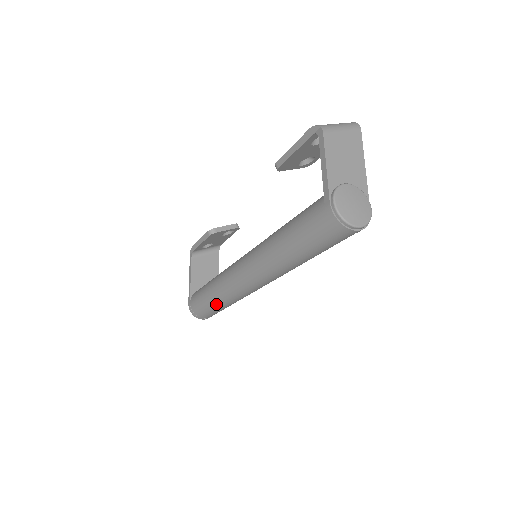
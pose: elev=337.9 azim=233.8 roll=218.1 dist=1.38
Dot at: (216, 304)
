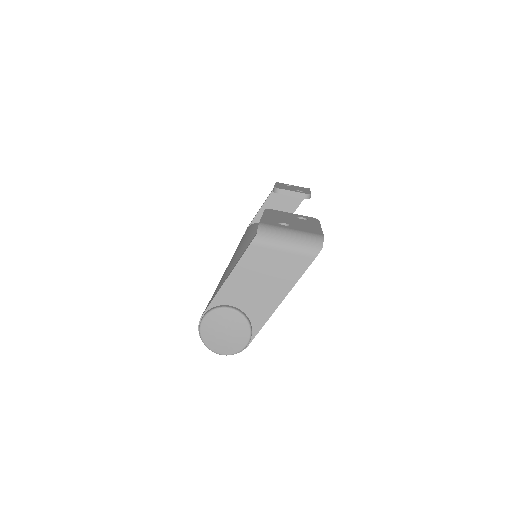
Dot at: occluded
